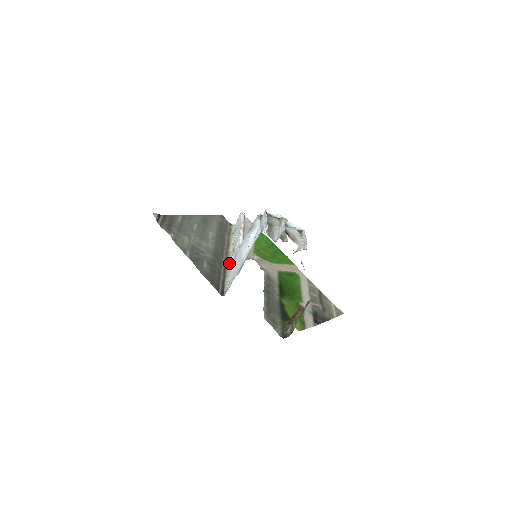
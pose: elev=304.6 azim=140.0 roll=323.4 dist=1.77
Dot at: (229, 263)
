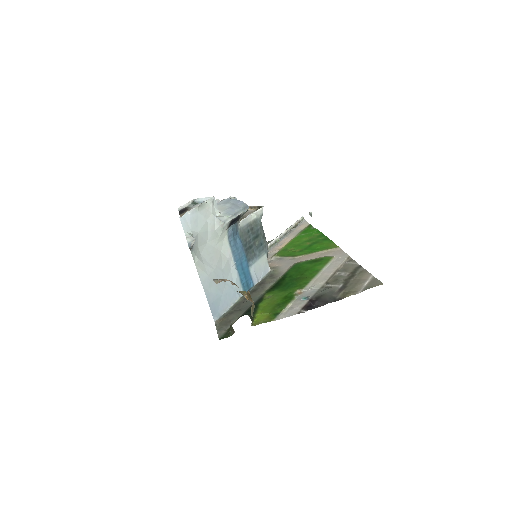
Dot at: occluded
